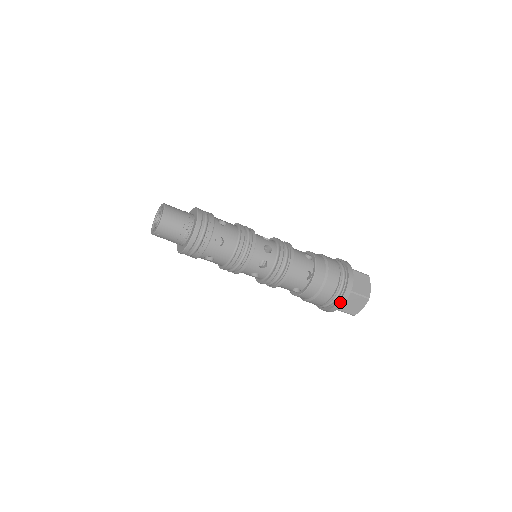
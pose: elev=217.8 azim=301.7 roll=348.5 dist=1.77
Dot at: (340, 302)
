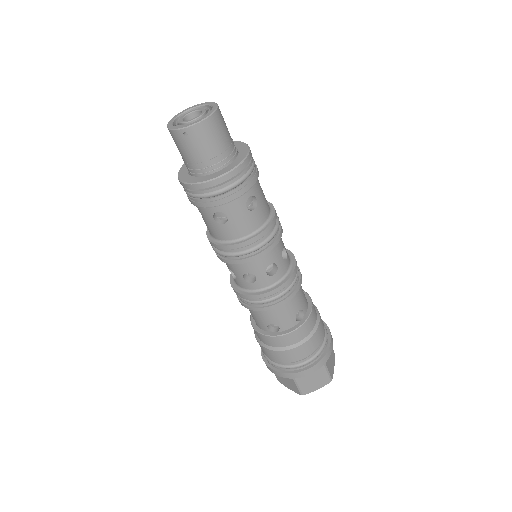
Dot at: (309, 369)
